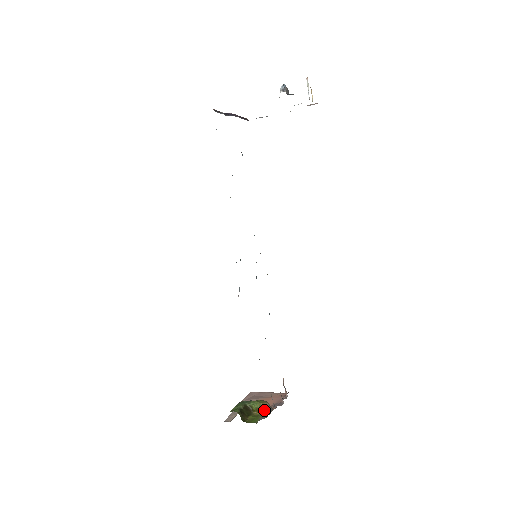
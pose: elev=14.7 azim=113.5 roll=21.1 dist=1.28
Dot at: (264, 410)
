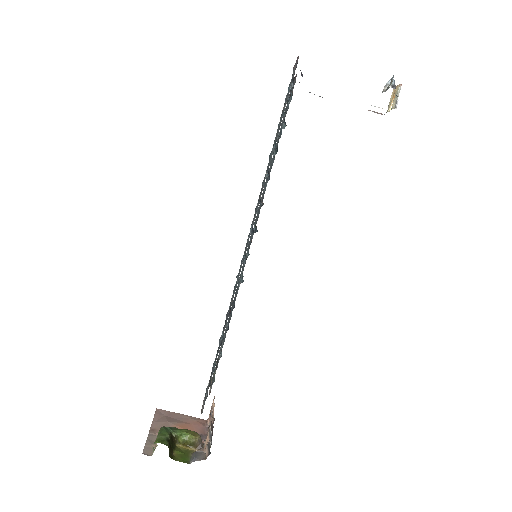
Dot at: (194, 445)
